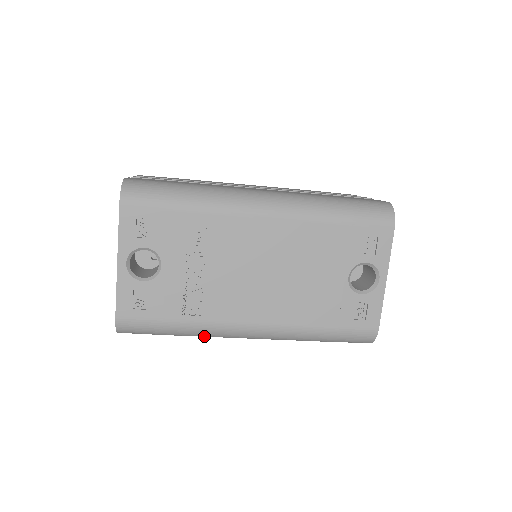
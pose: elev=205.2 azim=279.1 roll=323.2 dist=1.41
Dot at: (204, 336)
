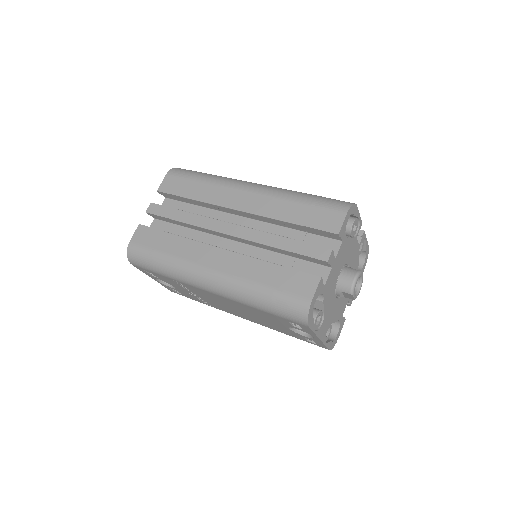
Dot at: occluded
